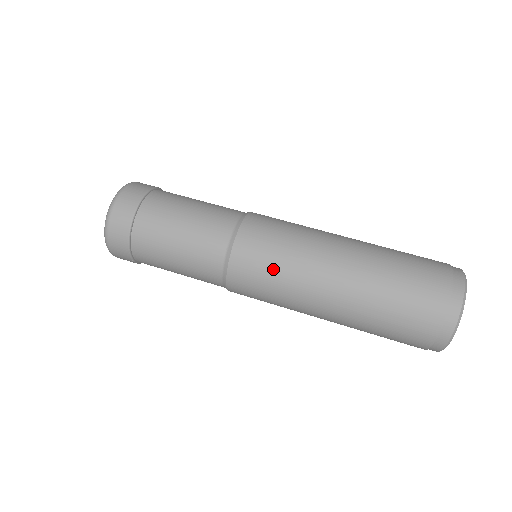
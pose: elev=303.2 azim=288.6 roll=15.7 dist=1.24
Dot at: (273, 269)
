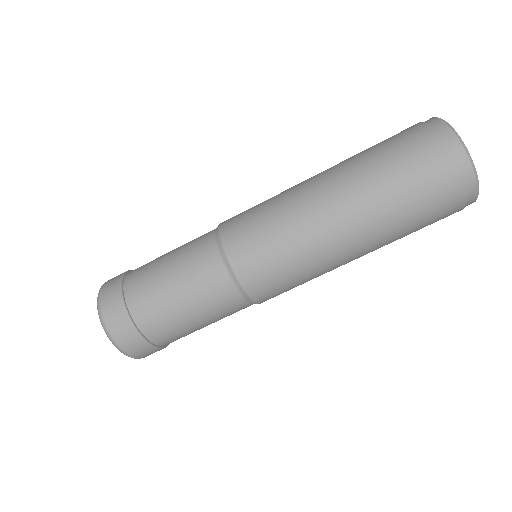
Dot at: occluded
